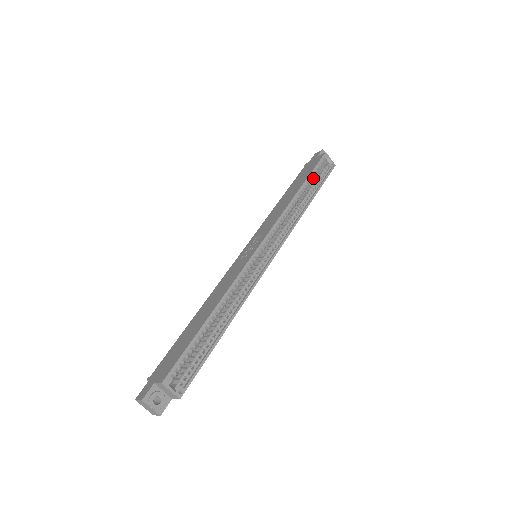
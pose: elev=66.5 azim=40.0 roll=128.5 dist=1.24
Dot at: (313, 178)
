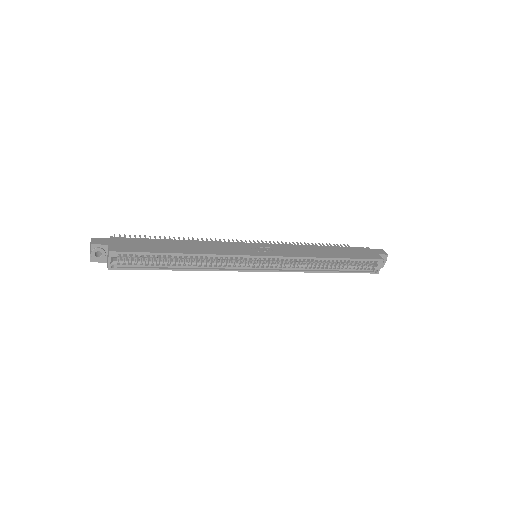
Dot at: (353, 262)
